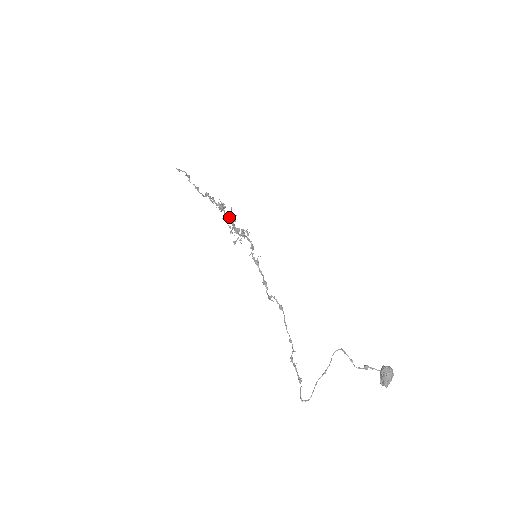
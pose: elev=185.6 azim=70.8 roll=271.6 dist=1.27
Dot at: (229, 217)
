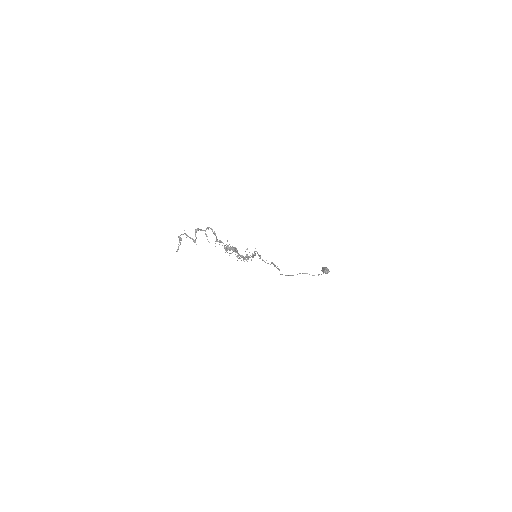
Dot at: occluded
